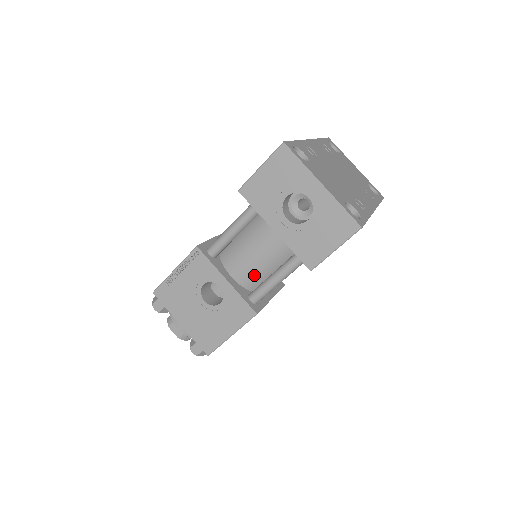
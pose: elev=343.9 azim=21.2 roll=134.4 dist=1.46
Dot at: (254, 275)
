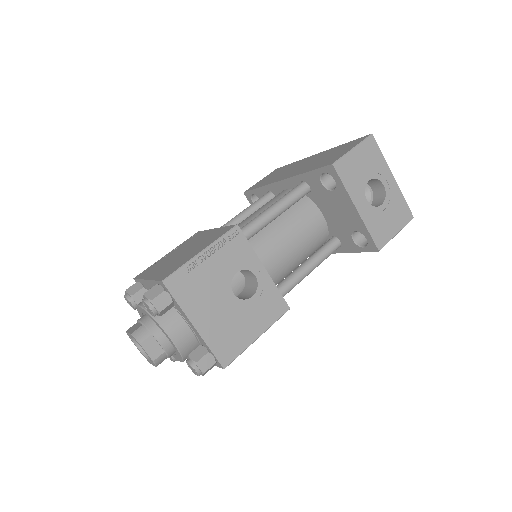
Dot at: (280, 268)
